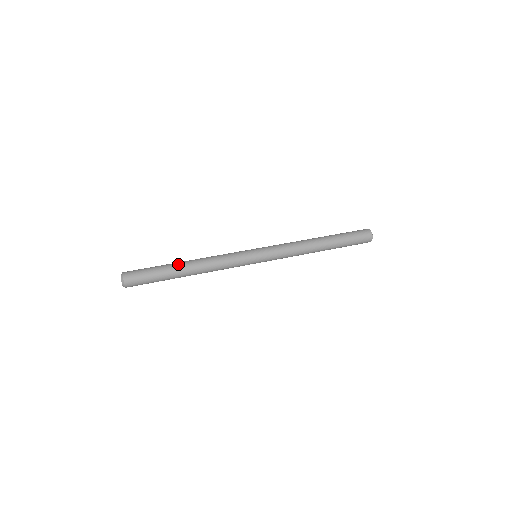
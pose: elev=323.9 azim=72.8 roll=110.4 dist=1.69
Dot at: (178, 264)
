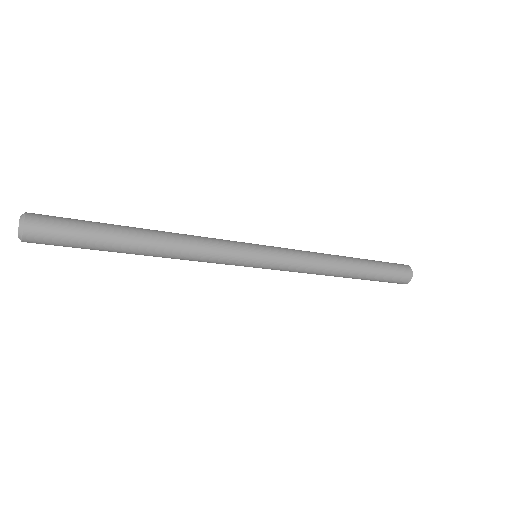
Dot at: occluded
